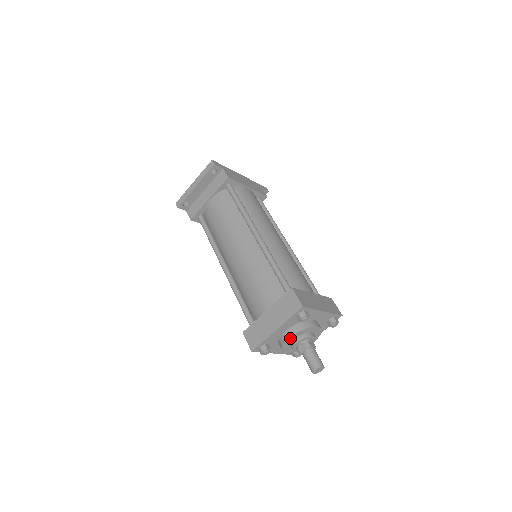
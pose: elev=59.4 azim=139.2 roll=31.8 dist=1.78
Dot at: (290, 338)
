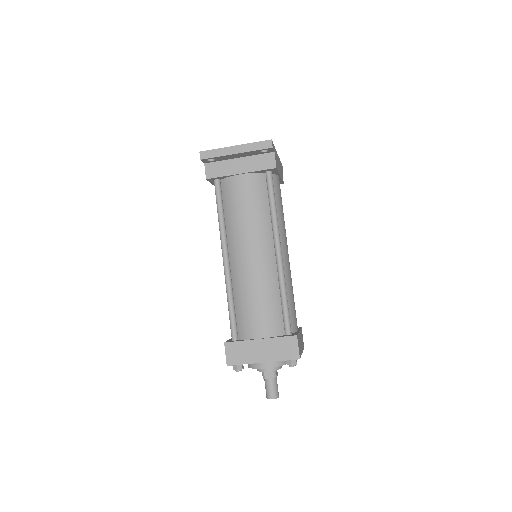
Dot at: (266, 367)
